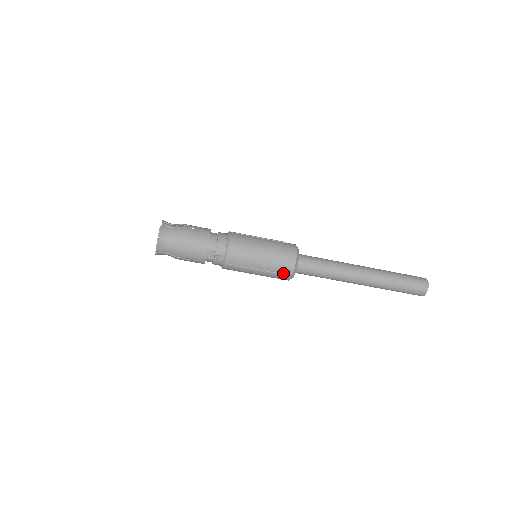
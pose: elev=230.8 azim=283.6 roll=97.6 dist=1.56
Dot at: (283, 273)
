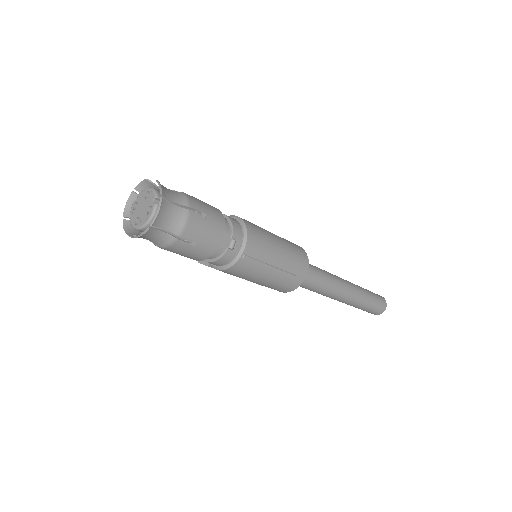
Dot at: (298, 275)
